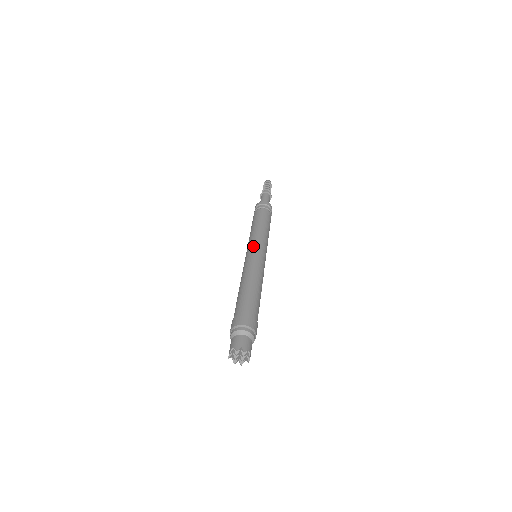
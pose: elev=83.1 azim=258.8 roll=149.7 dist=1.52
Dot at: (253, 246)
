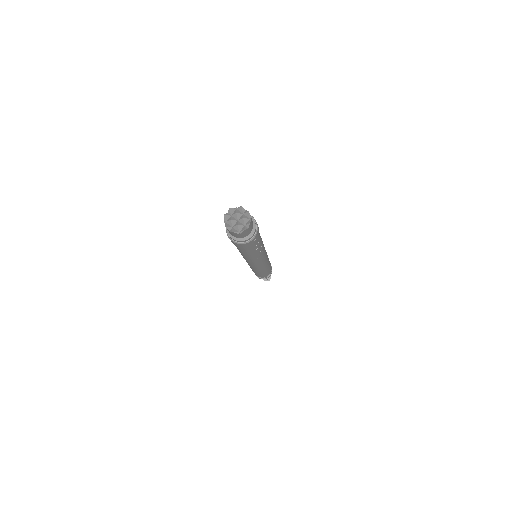
Dot at: occluded
